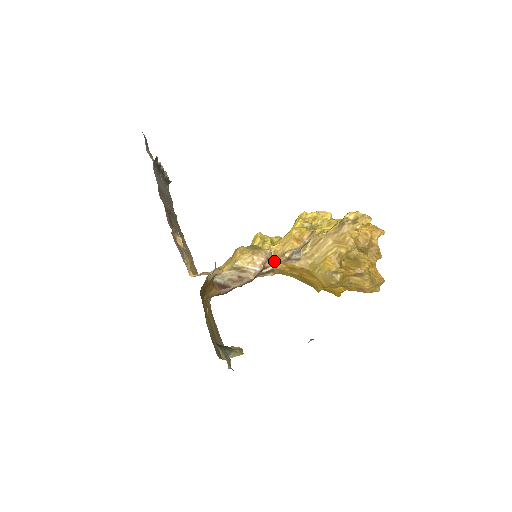
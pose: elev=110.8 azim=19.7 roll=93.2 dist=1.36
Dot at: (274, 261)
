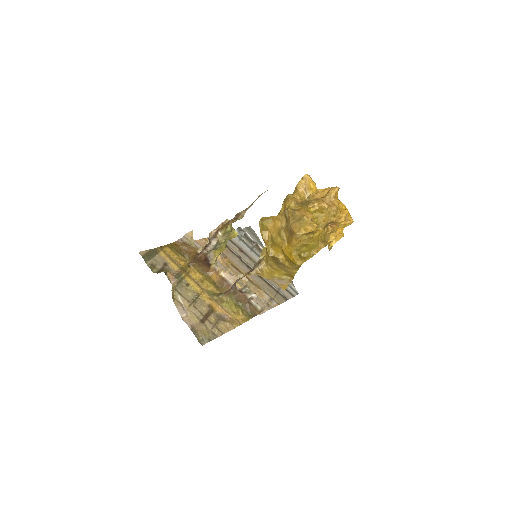
Dot at: (227, 225)
